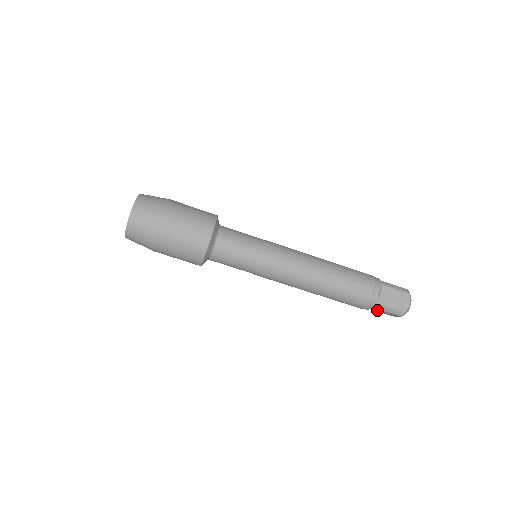
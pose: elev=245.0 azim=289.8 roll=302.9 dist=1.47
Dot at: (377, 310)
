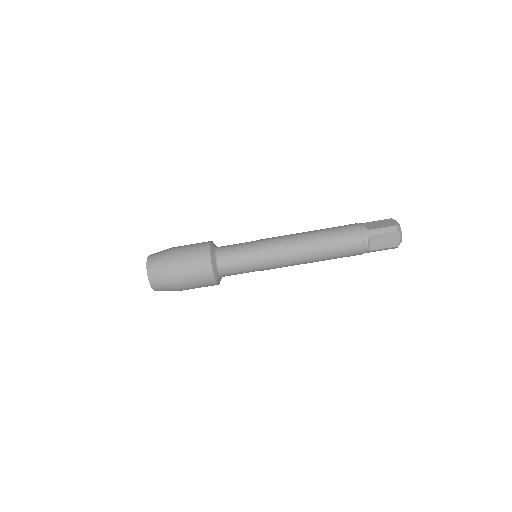
Dot at: (378, 243)
